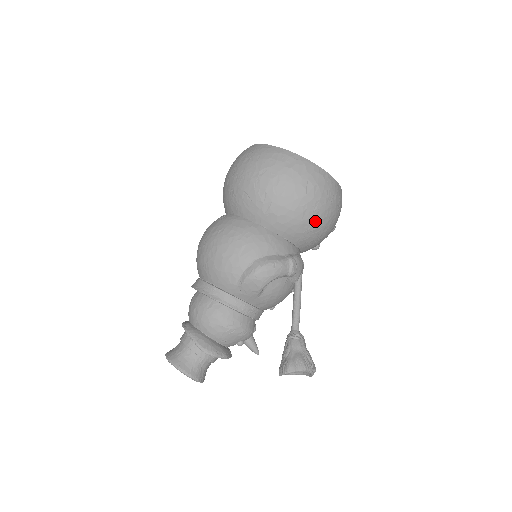
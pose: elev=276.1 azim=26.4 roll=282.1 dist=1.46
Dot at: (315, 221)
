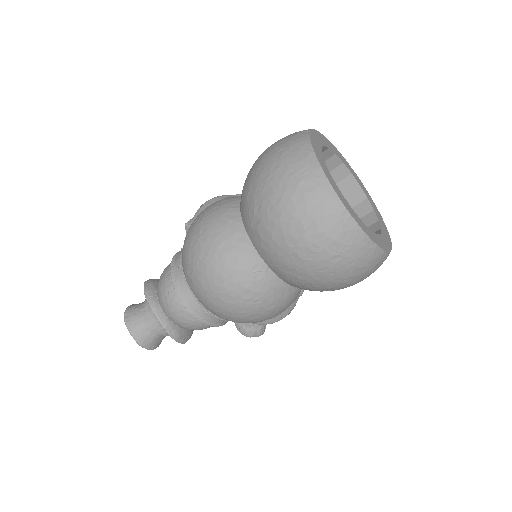
Dot at: occluded
